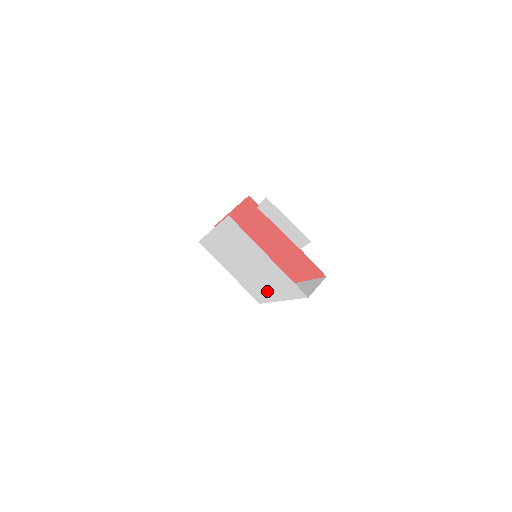
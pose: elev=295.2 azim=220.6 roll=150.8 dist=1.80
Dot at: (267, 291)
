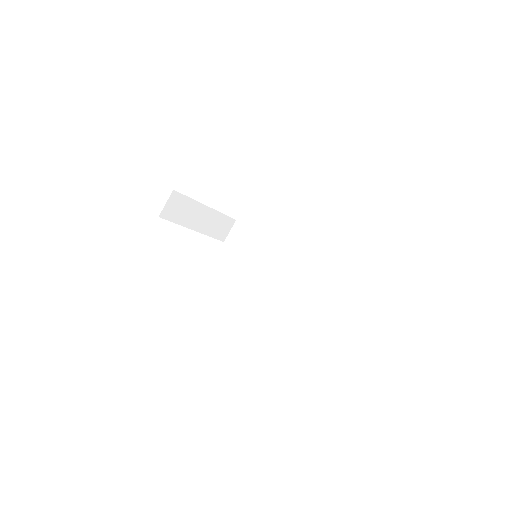
Dot at: occluded
